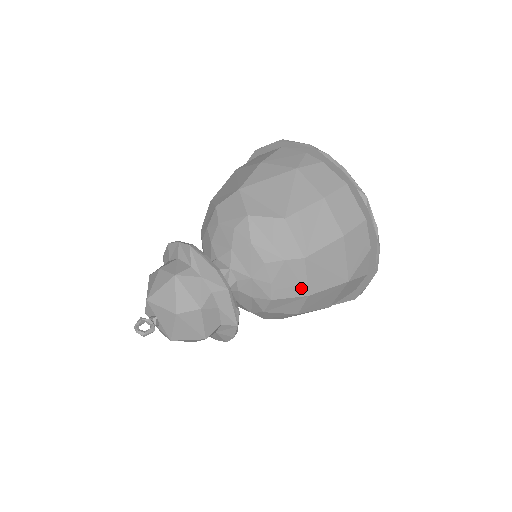
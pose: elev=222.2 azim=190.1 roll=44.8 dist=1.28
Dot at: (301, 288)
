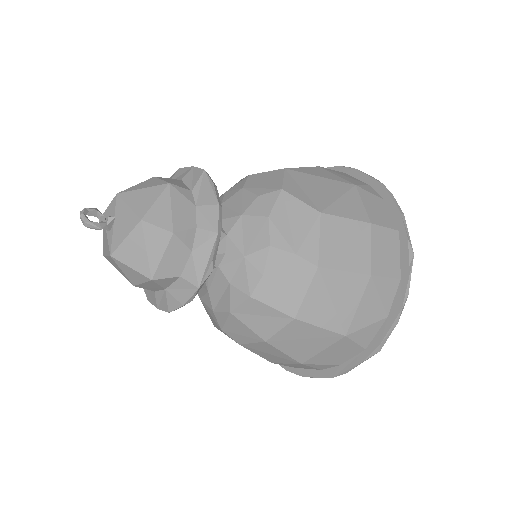
Dot at: (292, 303)
